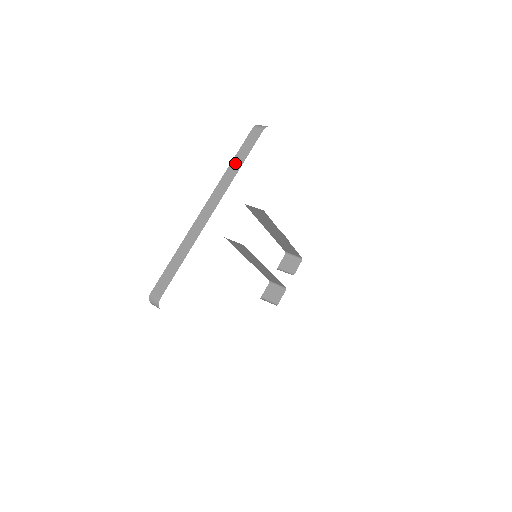
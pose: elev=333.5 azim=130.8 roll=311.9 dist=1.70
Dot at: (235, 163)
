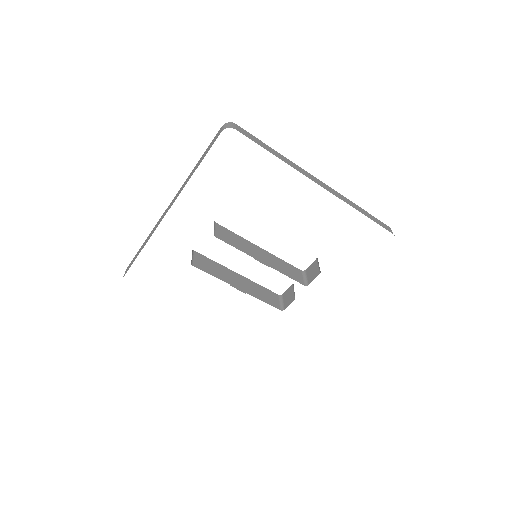
Dot at: (196, 166)
